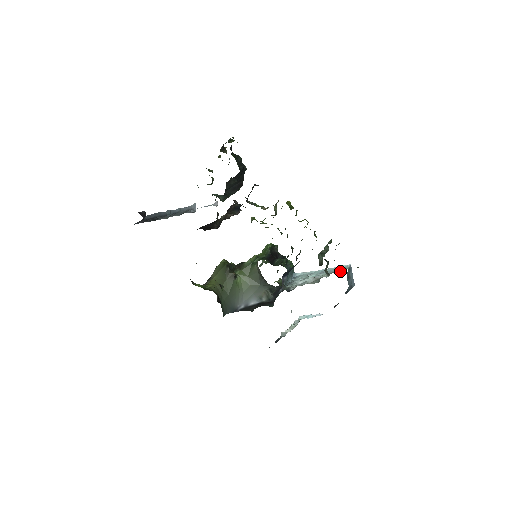
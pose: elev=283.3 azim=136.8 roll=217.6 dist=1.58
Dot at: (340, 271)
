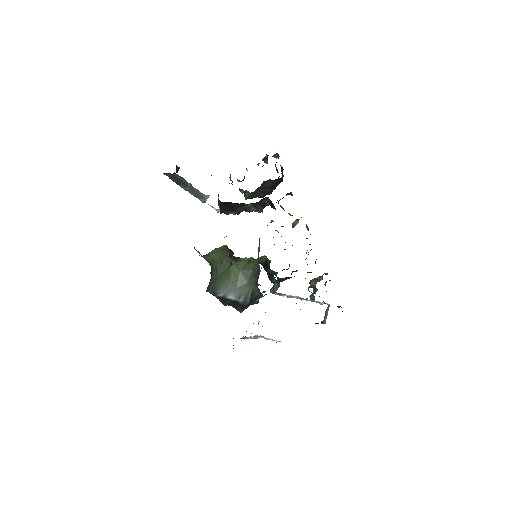
Dot at: occluded
